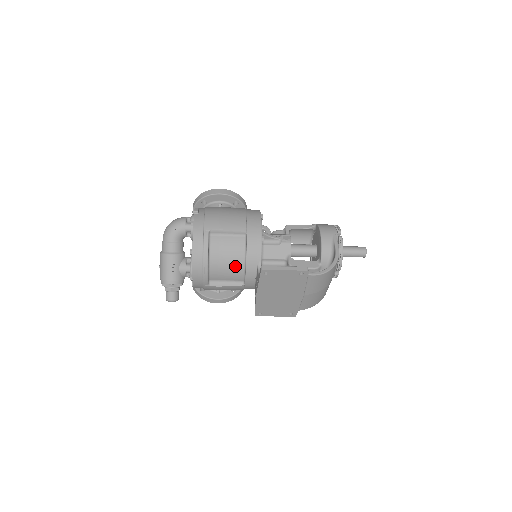
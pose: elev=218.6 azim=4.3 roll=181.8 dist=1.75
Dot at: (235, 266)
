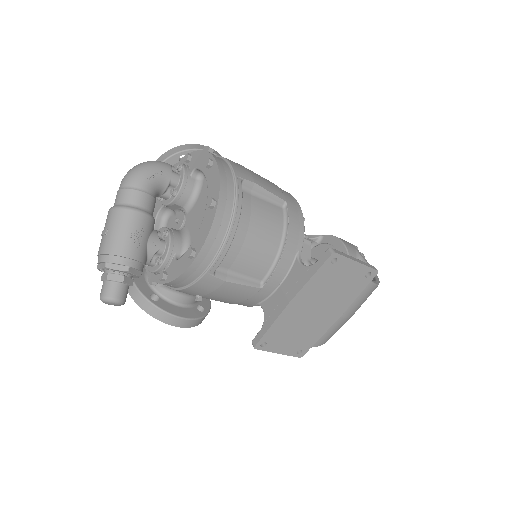
Dot at: (266, 249)
